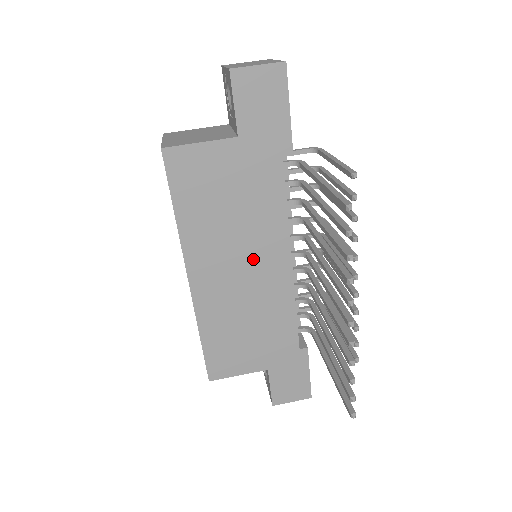
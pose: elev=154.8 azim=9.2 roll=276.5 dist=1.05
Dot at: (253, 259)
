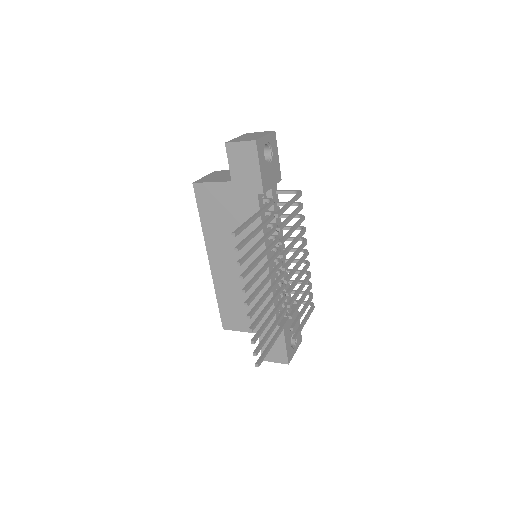
Dot at: occluded
